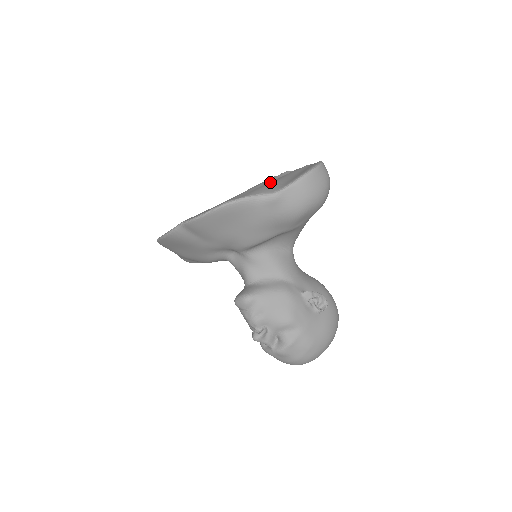
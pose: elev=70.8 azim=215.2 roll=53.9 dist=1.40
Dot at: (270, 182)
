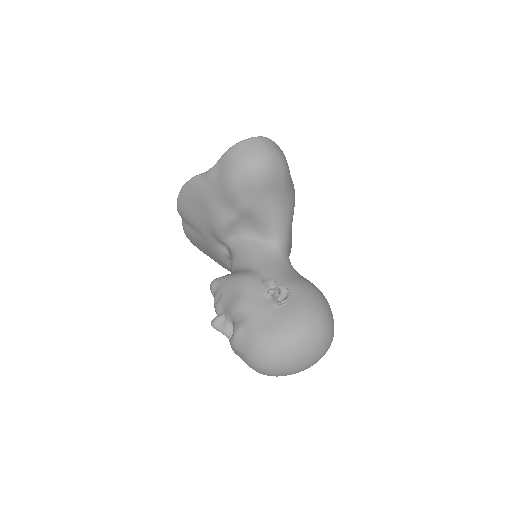
Dot at: occluded
